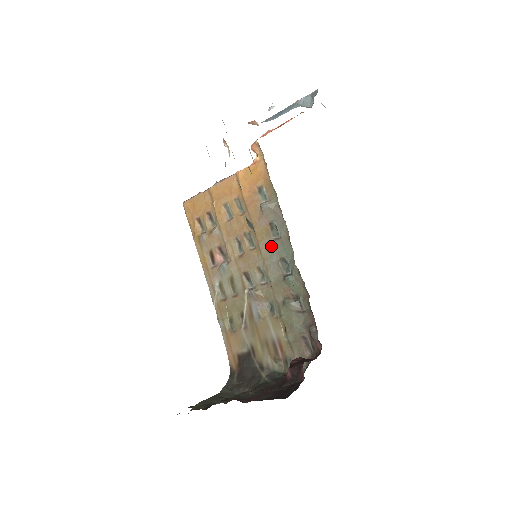
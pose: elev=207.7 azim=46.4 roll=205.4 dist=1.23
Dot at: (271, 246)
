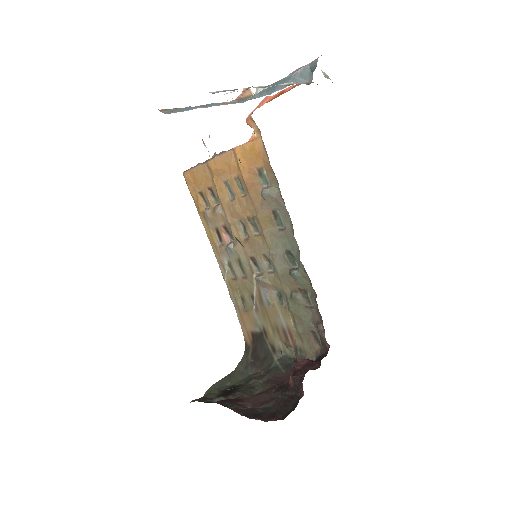
Dot at: (276, 236)
